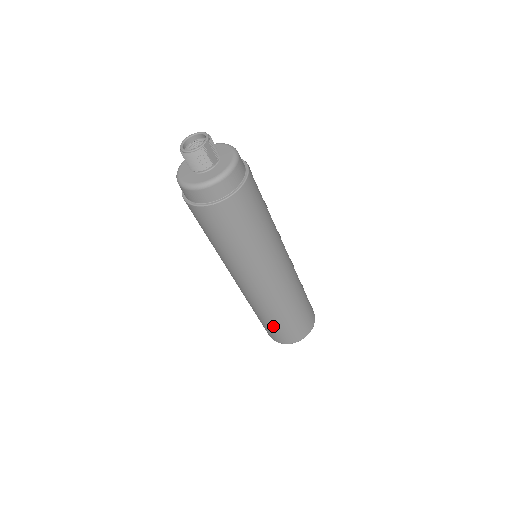
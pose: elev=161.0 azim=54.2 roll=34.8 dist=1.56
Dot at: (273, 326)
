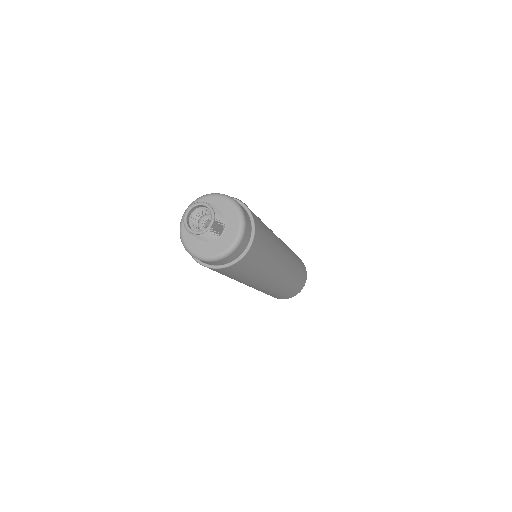
Dot at: (270, 295)
